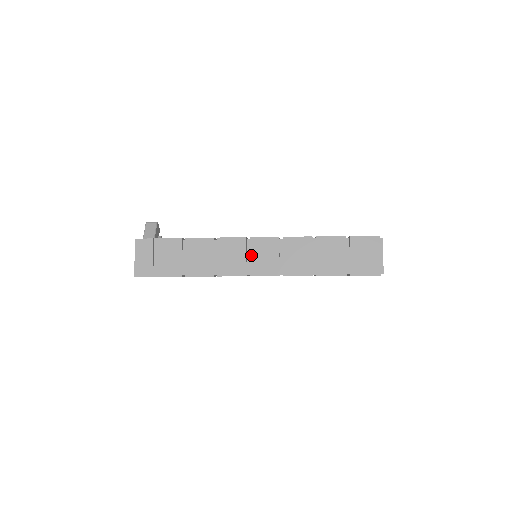
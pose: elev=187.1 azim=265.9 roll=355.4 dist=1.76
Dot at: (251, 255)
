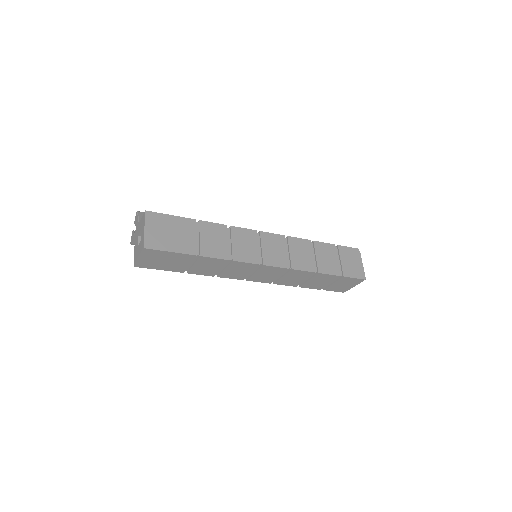
Dot at: (262, 246)
